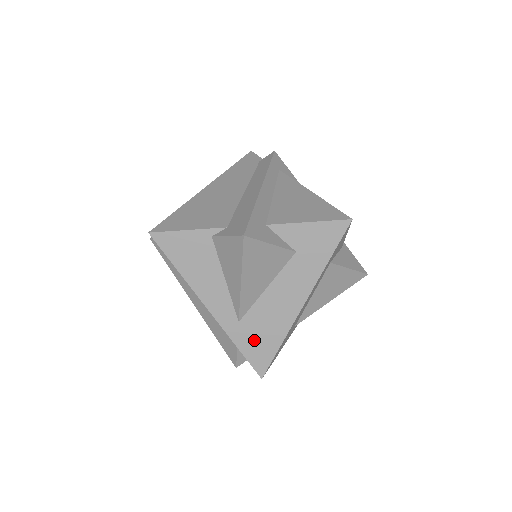
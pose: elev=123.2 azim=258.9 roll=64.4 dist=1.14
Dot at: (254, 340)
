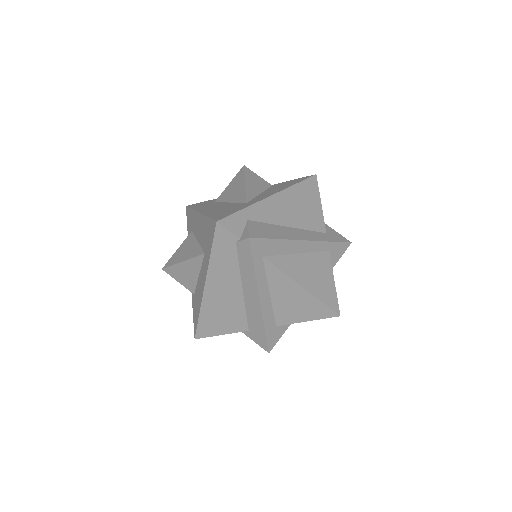
Dot at: occluded
